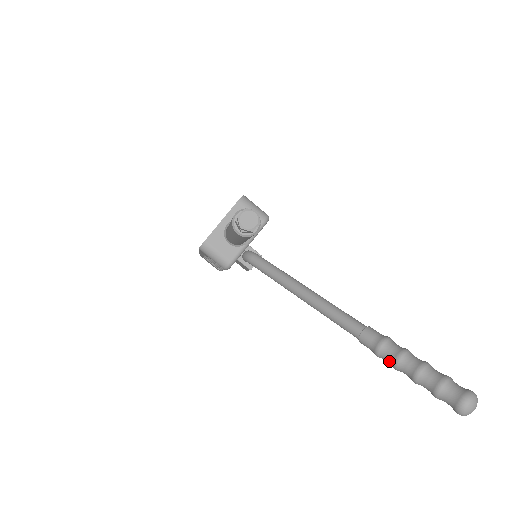
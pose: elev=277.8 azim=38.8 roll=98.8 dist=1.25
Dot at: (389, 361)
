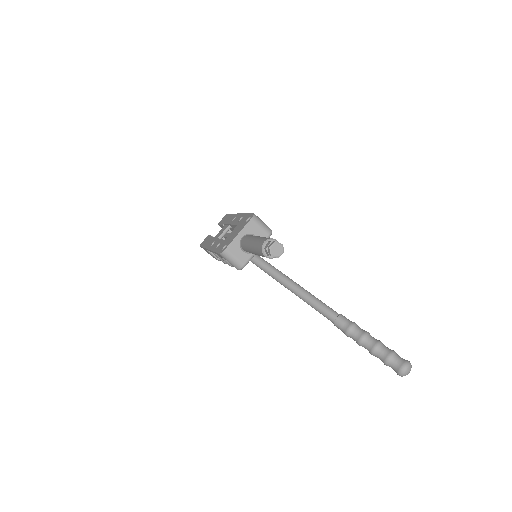
Dot at: (355, 339)
